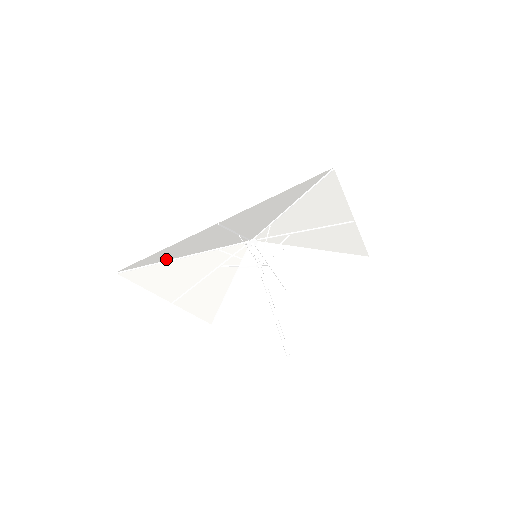
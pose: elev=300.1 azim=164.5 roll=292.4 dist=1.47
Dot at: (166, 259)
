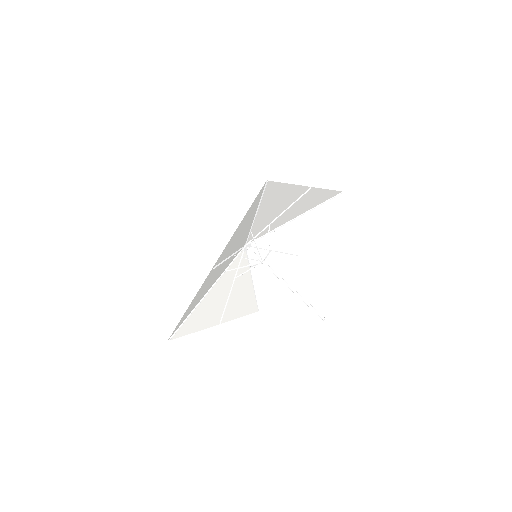
Dot at: (194, 307)
